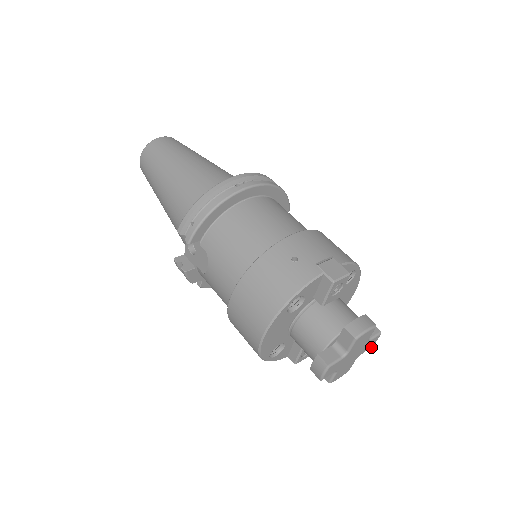
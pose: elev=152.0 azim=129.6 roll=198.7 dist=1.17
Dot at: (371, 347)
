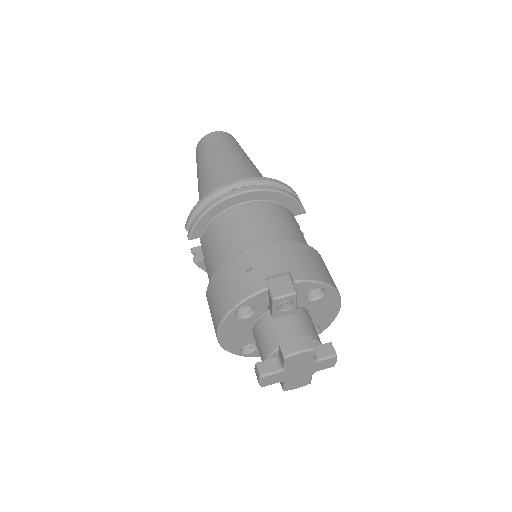
Dot at: occluded
